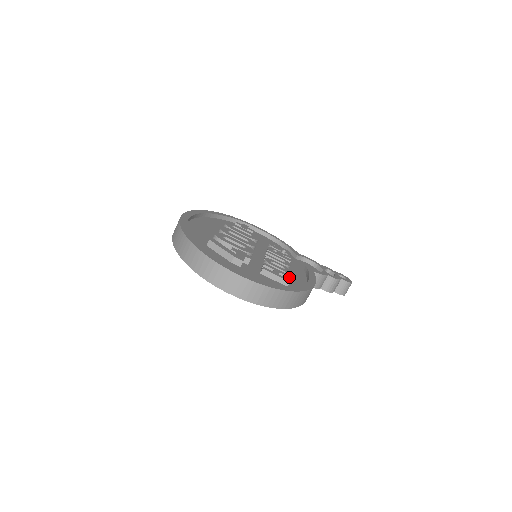
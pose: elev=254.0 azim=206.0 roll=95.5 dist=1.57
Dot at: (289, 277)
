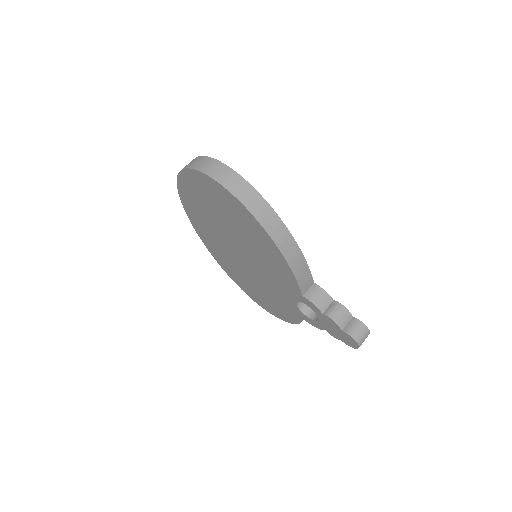
Dot at: occluded
